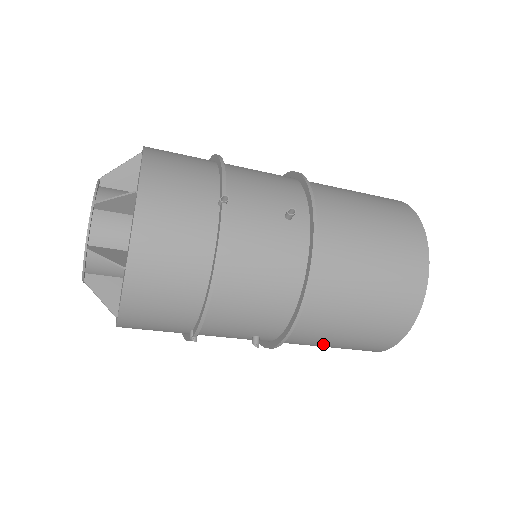
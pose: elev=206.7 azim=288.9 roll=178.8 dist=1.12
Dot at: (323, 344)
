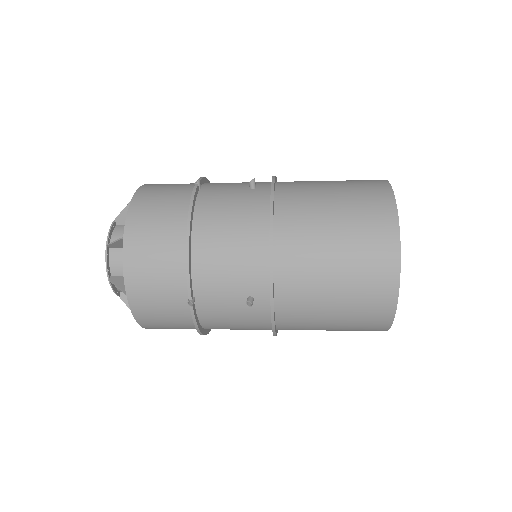
Dot at: (323, 302)
